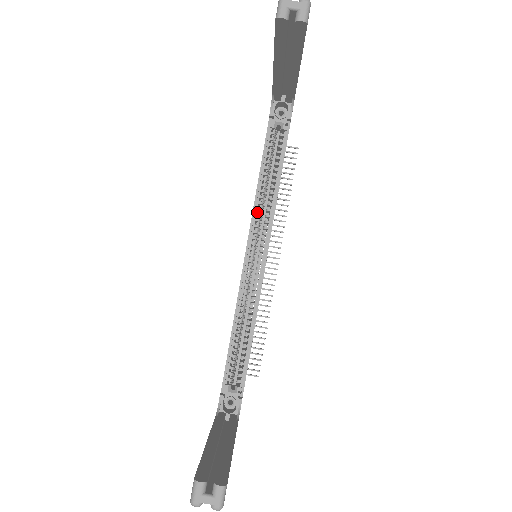
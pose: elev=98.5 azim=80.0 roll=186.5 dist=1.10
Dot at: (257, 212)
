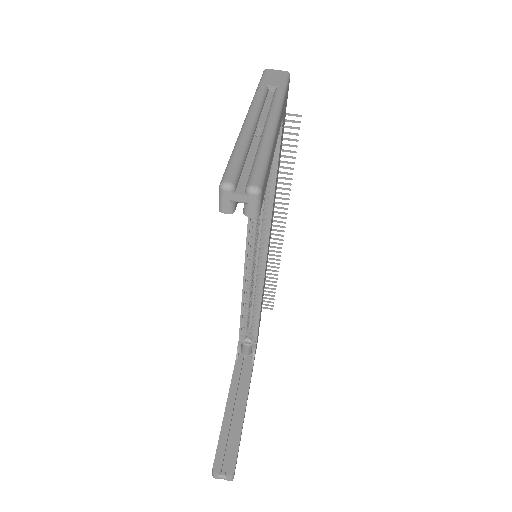
Dot at: occluded
